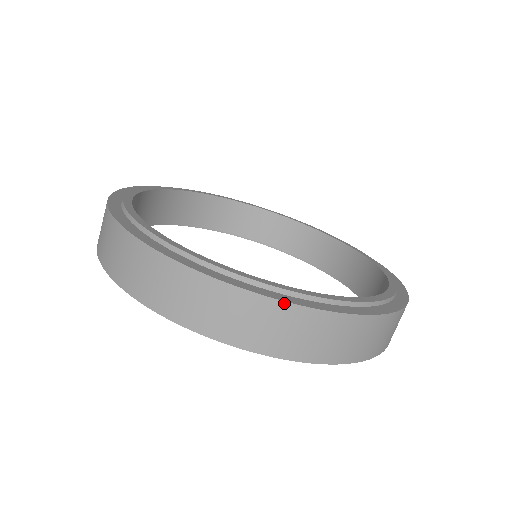
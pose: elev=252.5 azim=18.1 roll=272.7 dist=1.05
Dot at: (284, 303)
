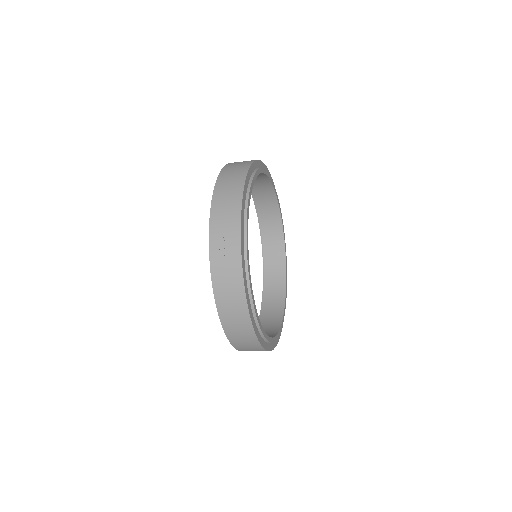
Dot at: occluded
